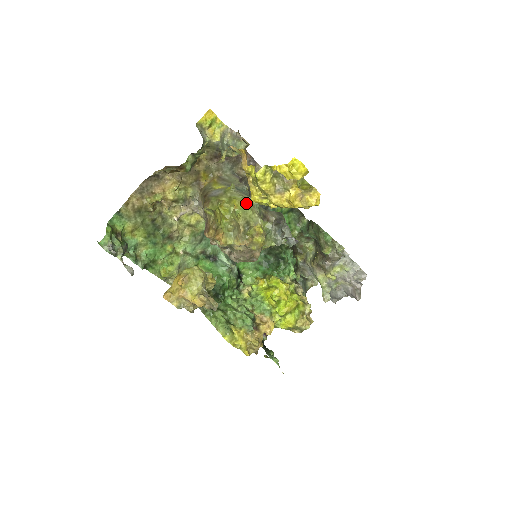
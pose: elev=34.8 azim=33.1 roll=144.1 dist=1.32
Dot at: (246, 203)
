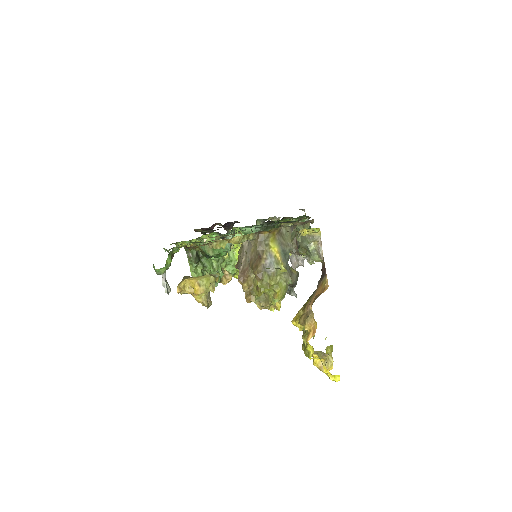
Dot at: (285, 293)
